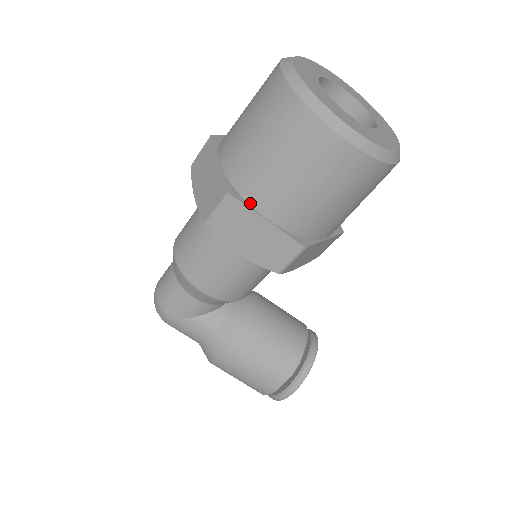
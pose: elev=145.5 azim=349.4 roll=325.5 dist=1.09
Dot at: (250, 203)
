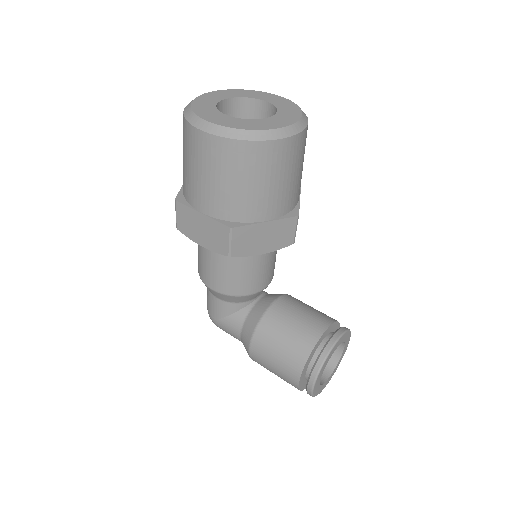
Dot at: (190, 204)
